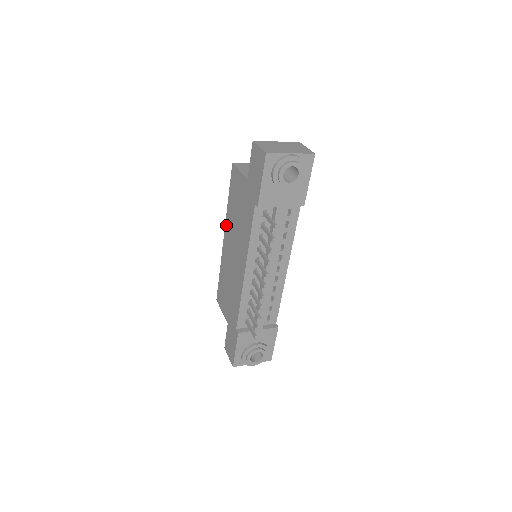
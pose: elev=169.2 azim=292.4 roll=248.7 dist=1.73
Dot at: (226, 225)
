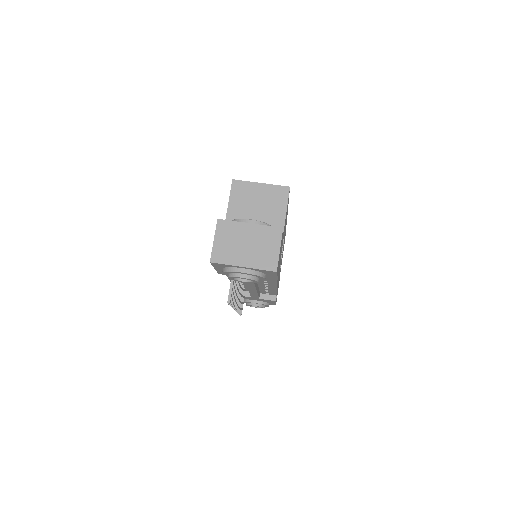
Dot at: occluded
